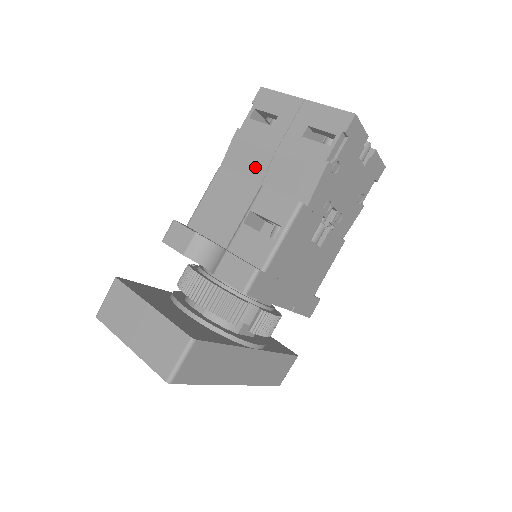
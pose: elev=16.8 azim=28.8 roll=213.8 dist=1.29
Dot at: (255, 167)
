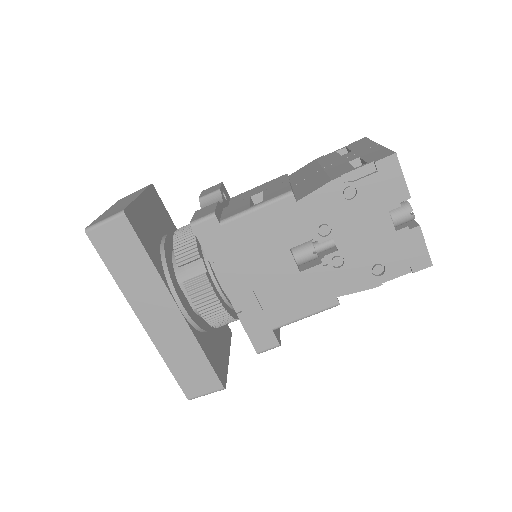
Dot at: (303, 176)
